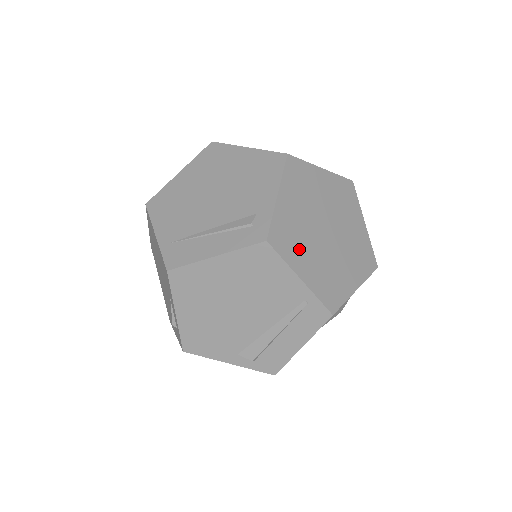
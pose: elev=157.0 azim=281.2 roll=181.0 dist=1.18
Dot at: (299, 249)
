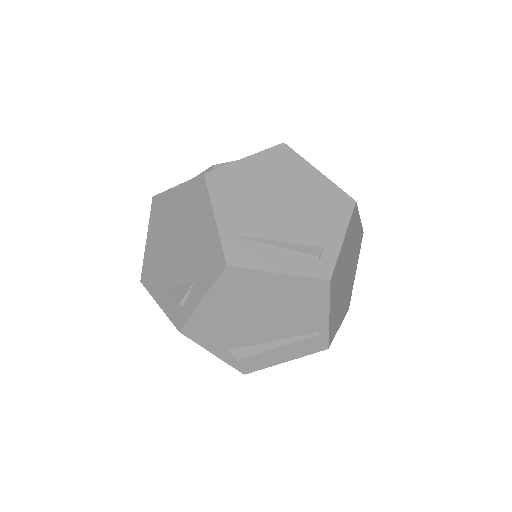
Dot at: (336, 290)
